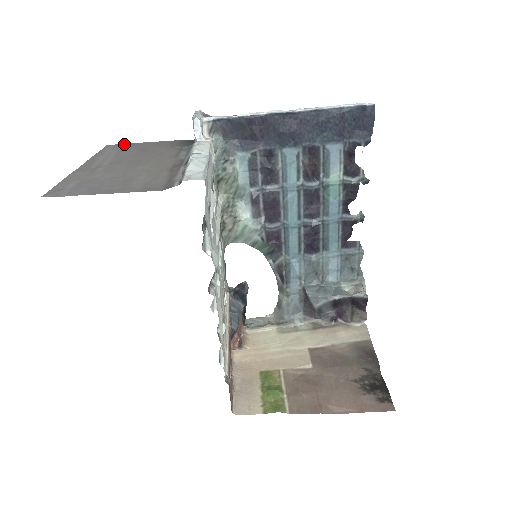
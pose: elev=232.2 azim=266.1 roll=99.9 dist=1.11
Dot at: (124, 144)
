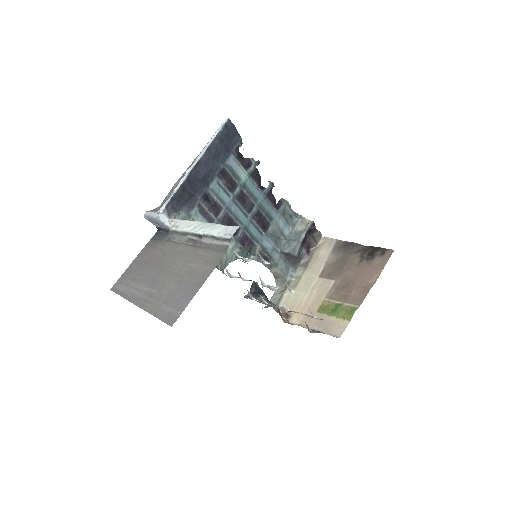
Dot at: (121, 277)
